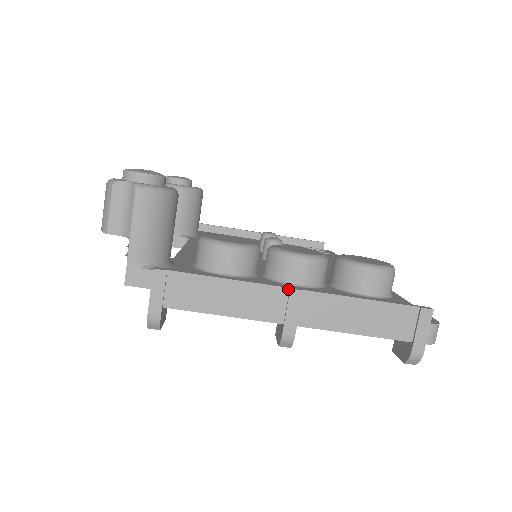
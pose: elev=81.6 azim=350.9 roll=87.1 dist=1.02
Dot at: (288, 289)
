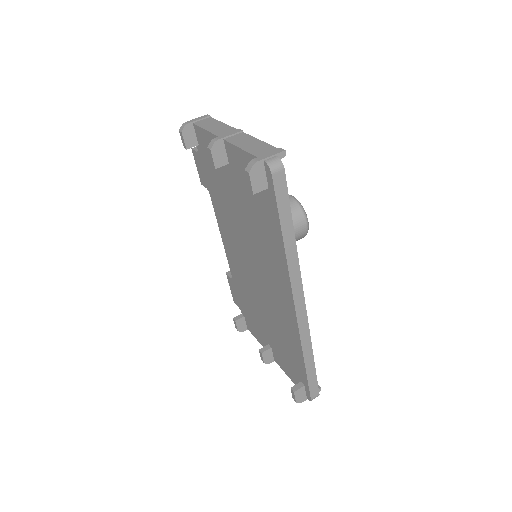
Dot at: (238, 130)
